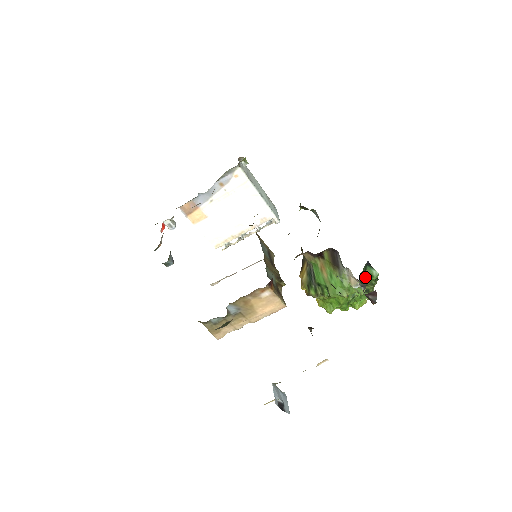
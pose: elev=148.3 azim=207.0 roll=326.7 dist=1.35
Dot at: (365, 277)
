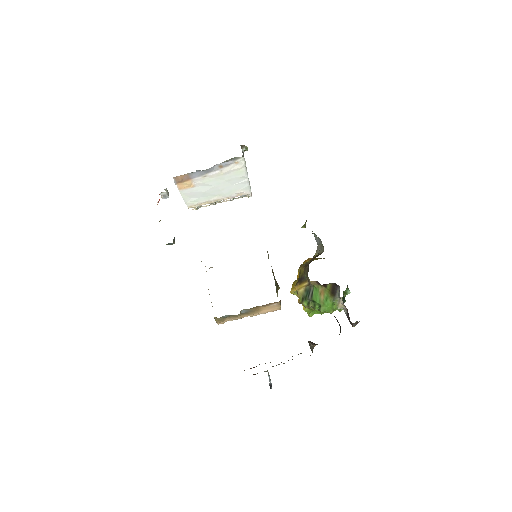
Dot at: occluded
